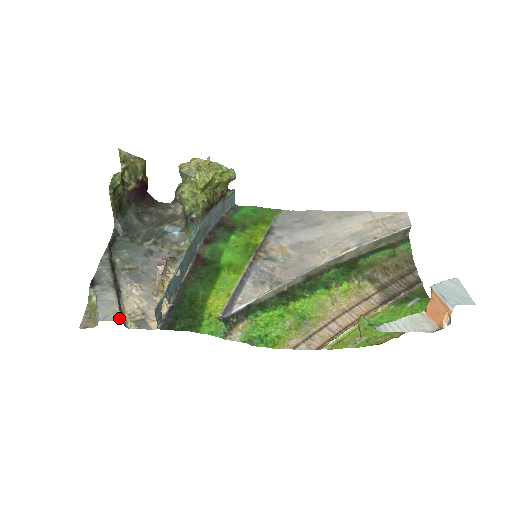
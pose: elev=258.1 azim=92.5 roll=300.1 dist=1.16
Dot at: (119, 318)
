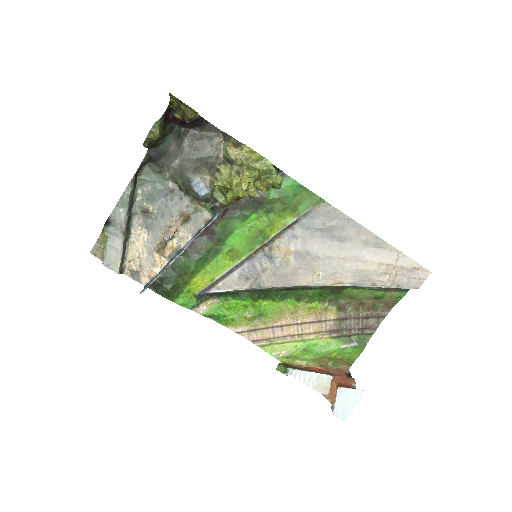
Dot at: (118, 270)
